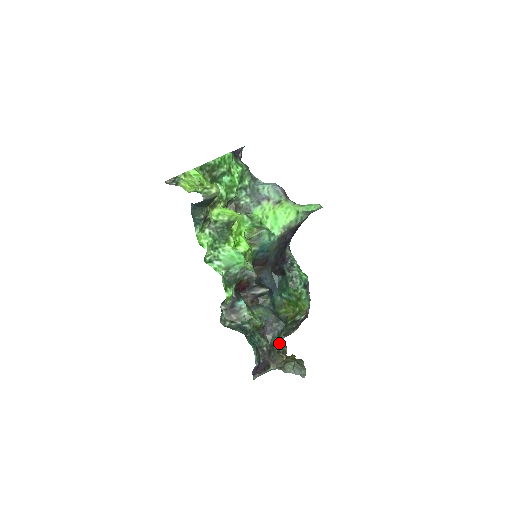
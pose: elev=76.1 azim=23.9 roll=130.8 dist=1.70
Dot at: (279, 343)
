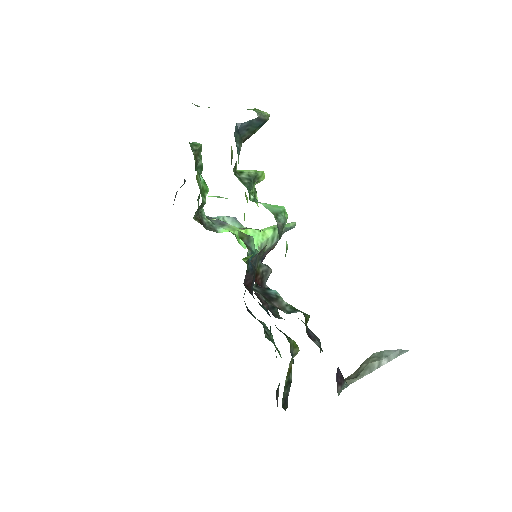
Dot at: occluded
